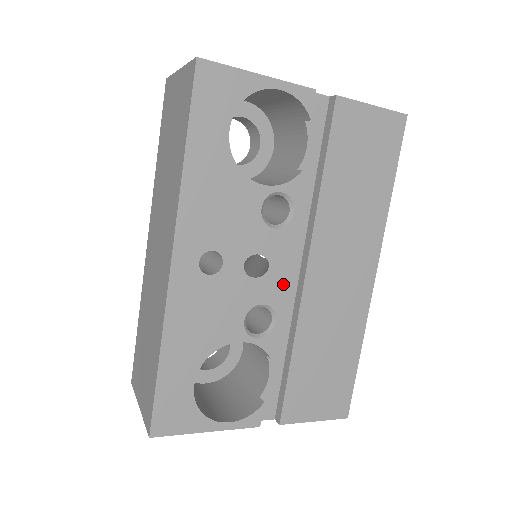
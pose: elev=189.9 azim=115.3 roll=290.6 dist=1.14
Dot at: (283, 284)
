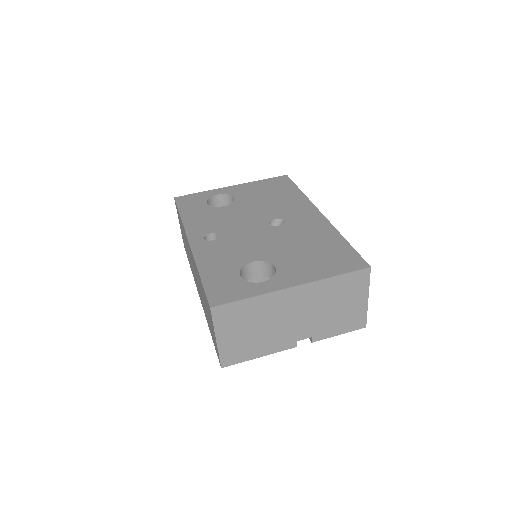
Dot at: occluded
